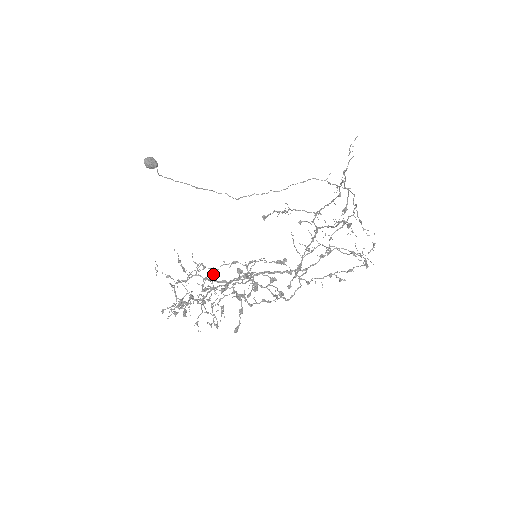
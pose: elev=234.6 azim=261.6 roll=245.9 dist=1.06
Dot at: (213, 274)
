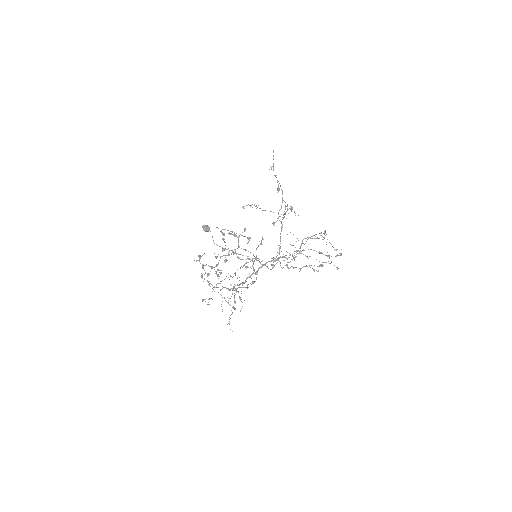
Dot at: occluded
